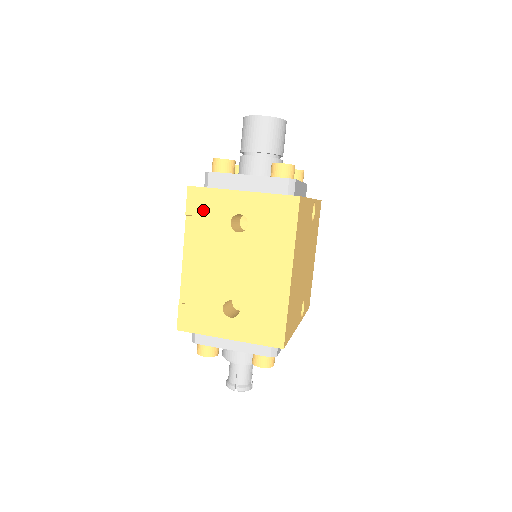
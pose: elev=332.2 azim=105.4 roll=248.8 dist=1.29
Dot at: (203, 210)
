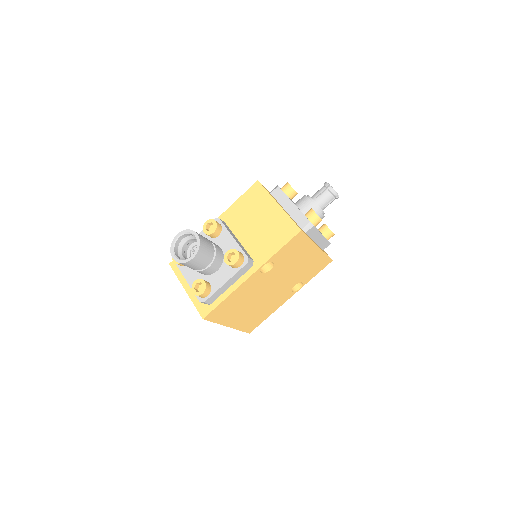
Dot at: occluded
